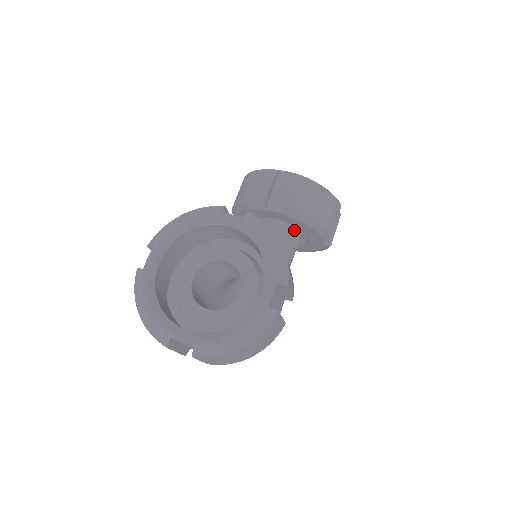
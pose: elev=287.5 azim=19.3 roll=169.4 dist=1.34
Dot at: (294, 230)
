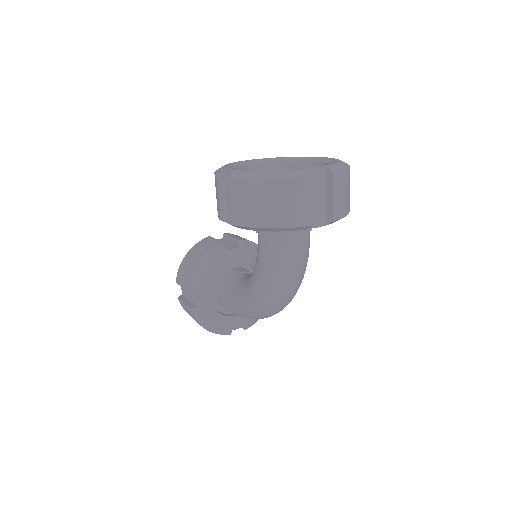
Dot at: occluded
